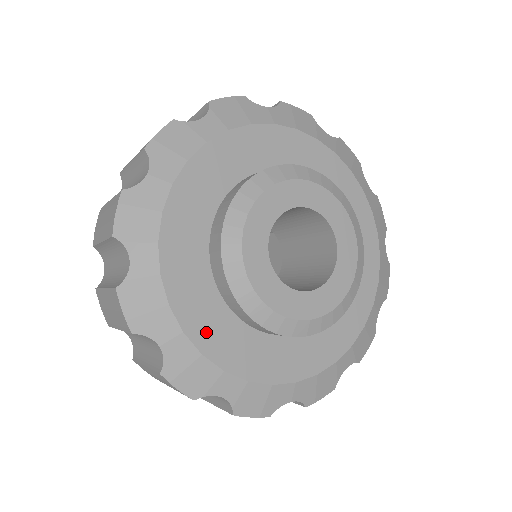
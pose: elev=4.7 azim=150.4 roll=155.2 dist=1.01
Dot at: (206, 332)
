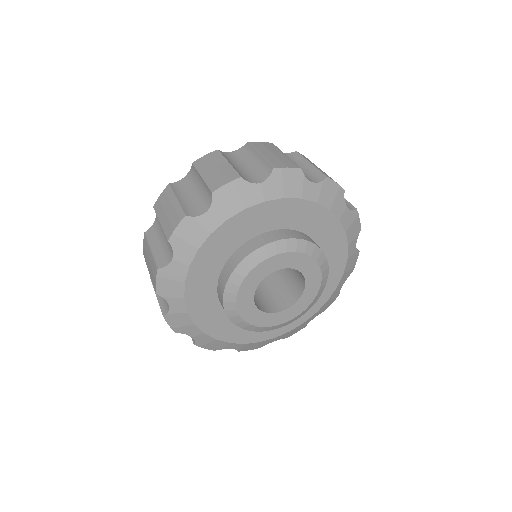
Dot at: (282, 328)
